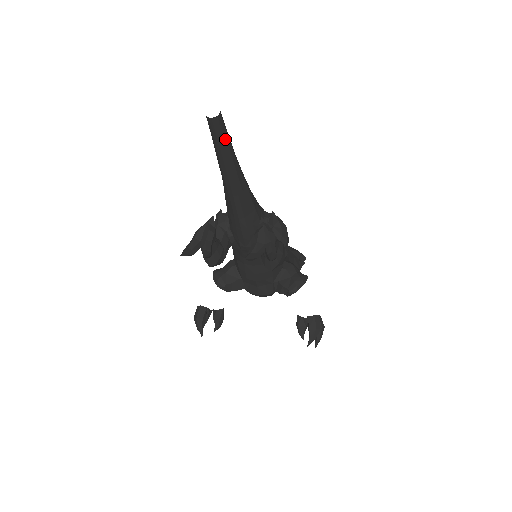
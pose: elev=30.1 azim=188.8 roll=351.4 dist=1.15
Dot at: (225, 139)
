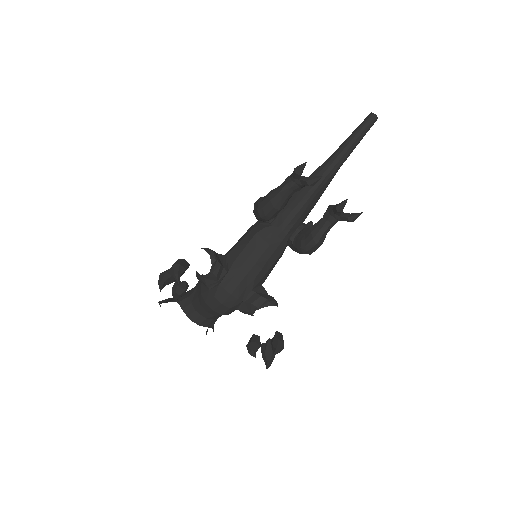
Dot at: occluded
